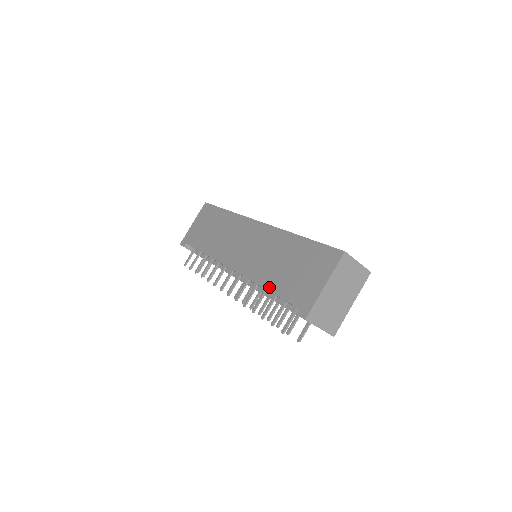
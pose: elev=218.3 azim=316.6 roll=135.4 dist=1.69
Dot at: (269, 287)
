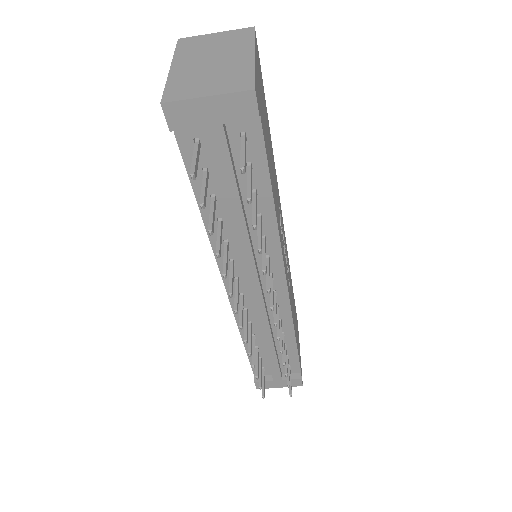
Dot at: (197, 201)
